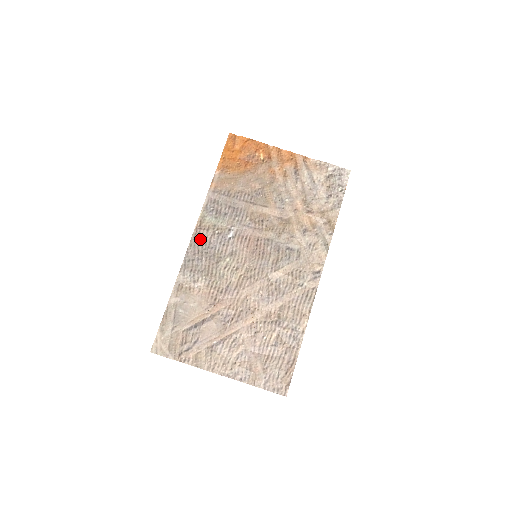
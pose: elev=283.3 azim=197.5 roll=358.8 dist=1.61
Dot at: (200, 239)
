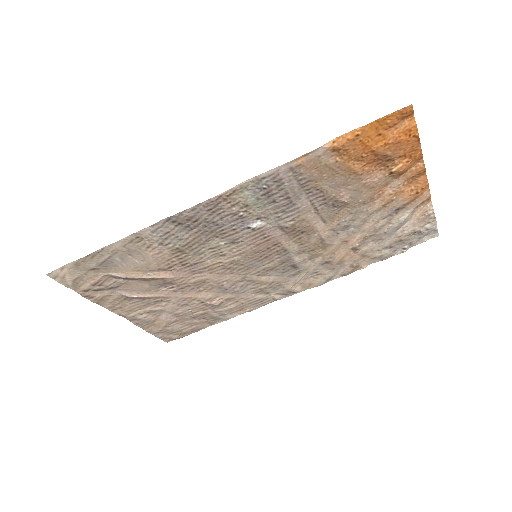
Dot at: (212, 209)
